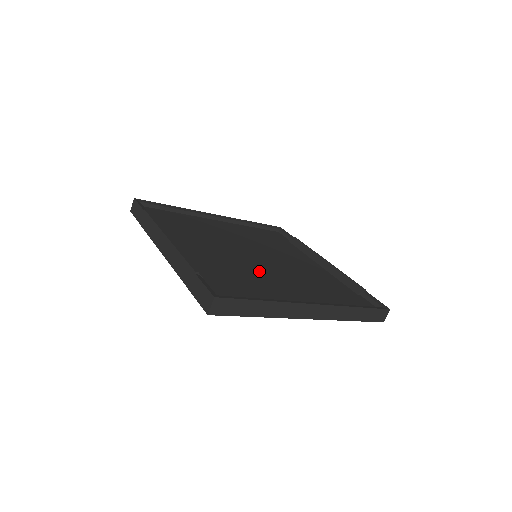
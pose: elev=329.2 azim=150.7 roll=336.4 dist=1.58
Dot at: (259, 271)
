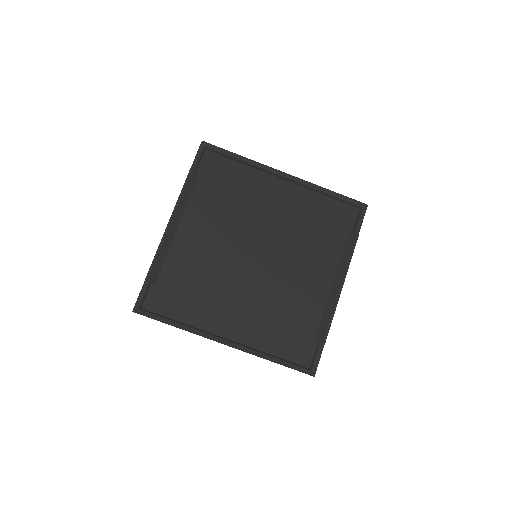
Dot at: (229, 281)
